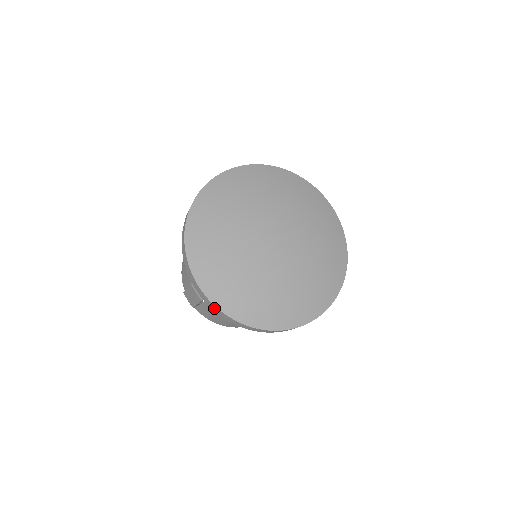
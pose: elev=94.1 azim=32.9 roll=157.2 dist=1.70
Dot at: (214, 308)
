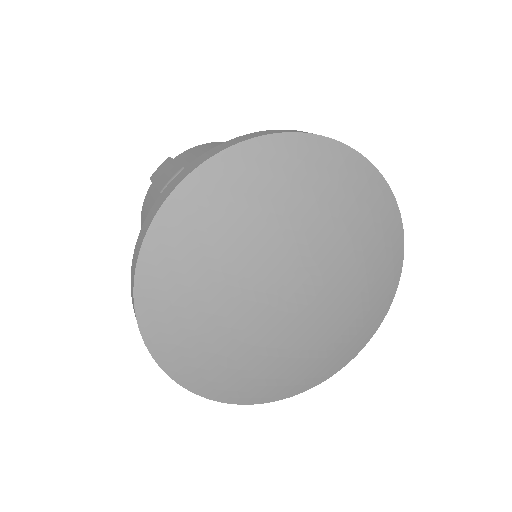
Dot at: occluded
